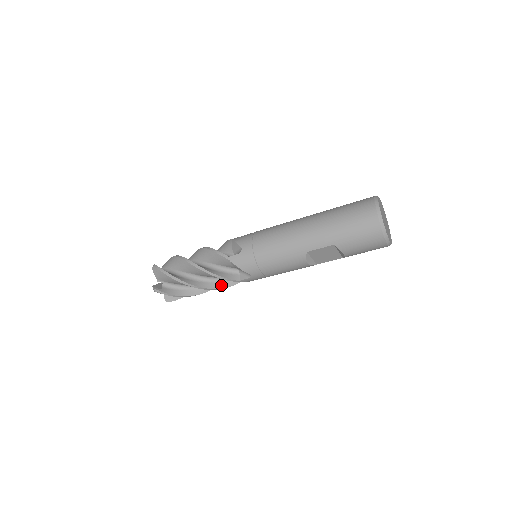
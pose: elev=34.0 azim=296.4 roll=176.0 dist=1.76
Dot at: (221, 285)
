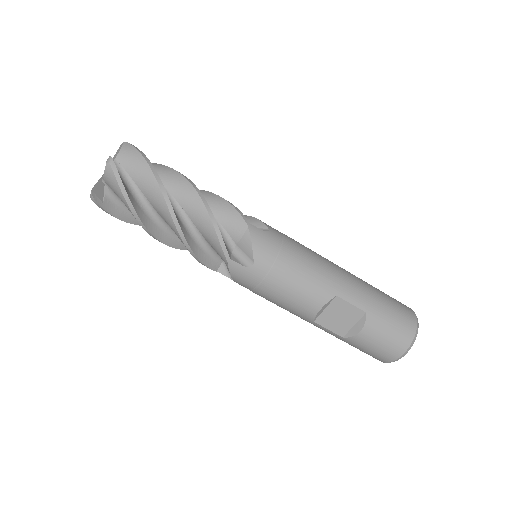
Dot at: (193, 245)
